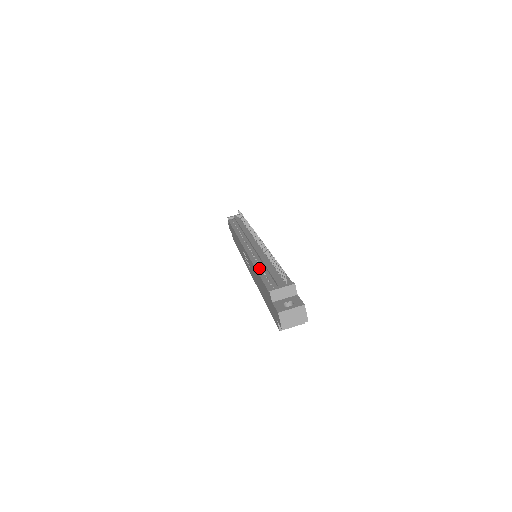
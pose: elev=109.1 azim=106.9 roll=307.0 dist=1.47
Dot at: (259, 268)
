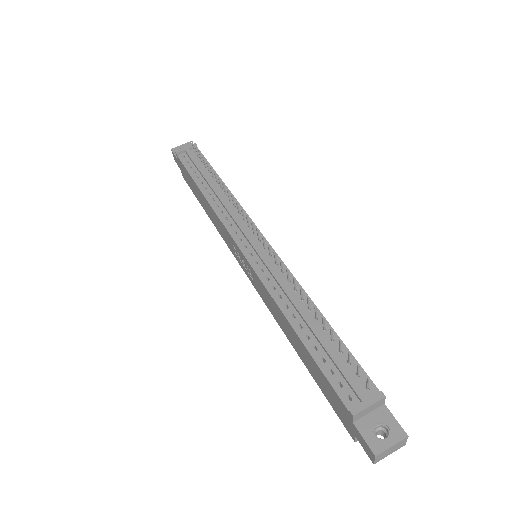
Dot at: (298, 328)
